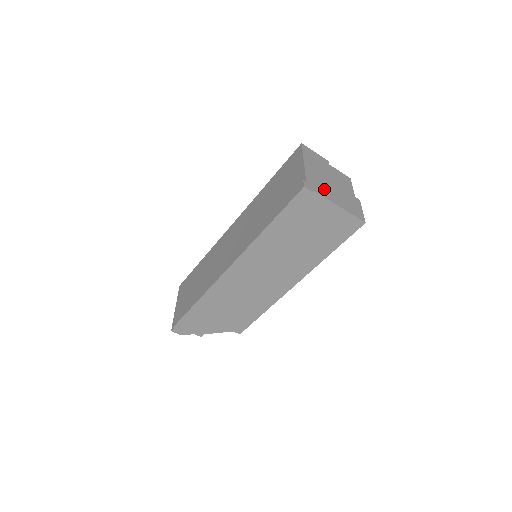
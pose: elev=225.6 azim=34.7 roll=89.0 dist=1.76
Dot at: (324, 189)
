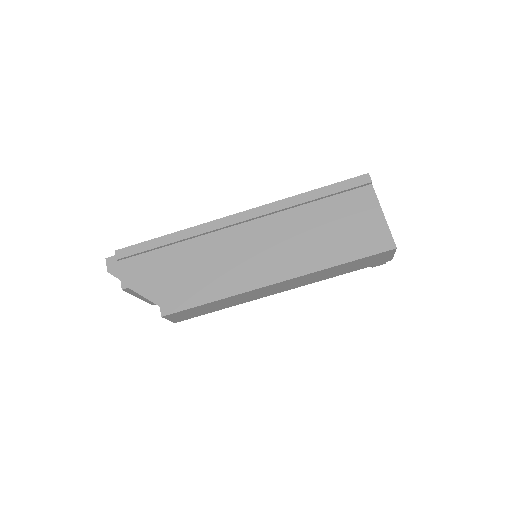
Dot at: occluded
